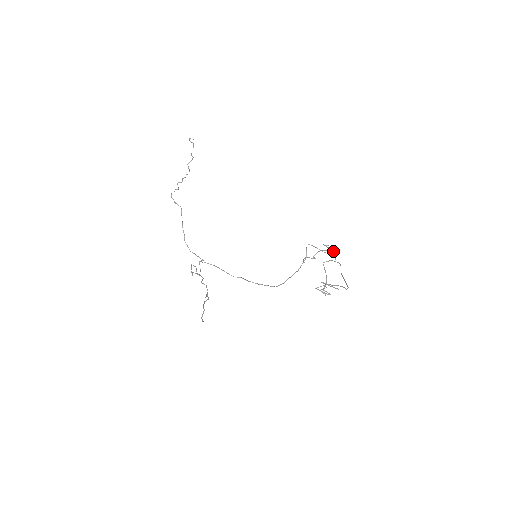
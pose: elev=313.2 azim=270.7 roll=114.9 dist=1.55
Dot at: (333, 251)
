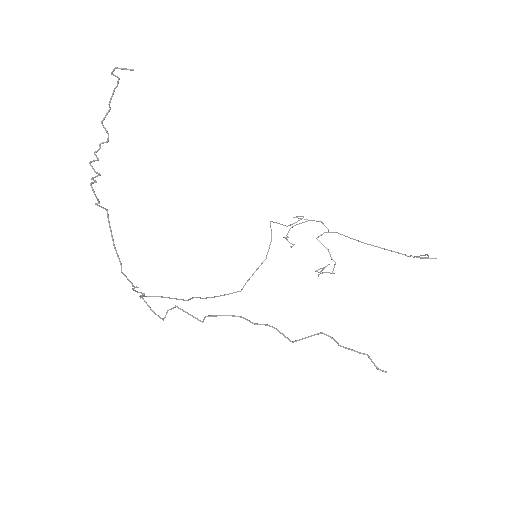
Dot at: (296, 222)
